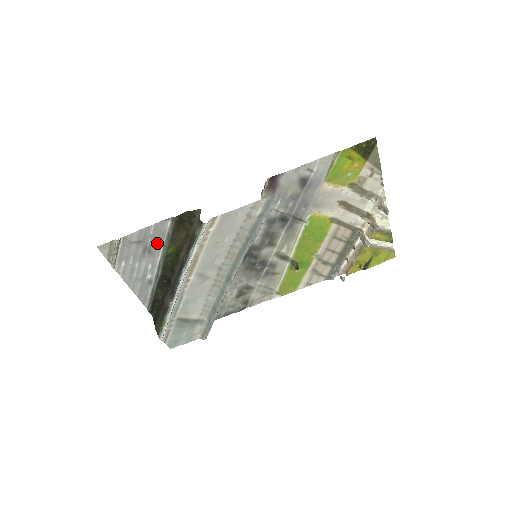
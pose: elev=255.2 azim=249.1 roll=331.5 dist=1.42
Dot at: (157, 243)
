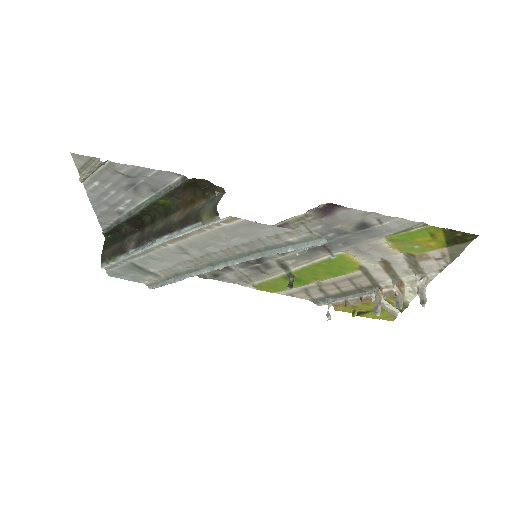
Dot at: (150, 187)
